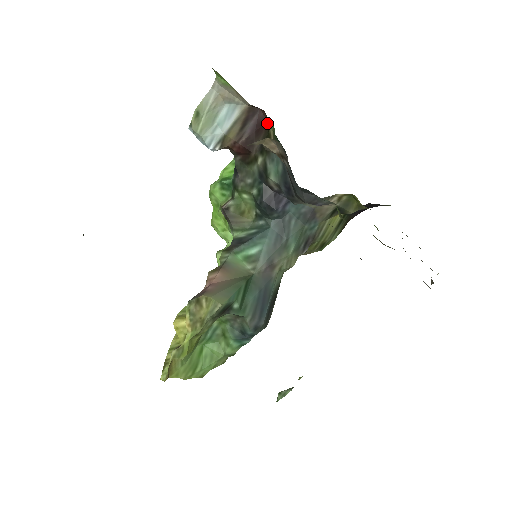
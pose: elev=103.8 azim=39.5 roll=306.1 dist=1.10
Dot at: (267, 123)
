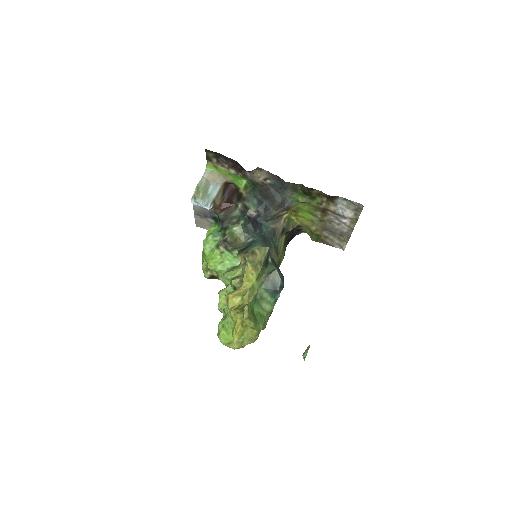
Dot at: (236, 190)
